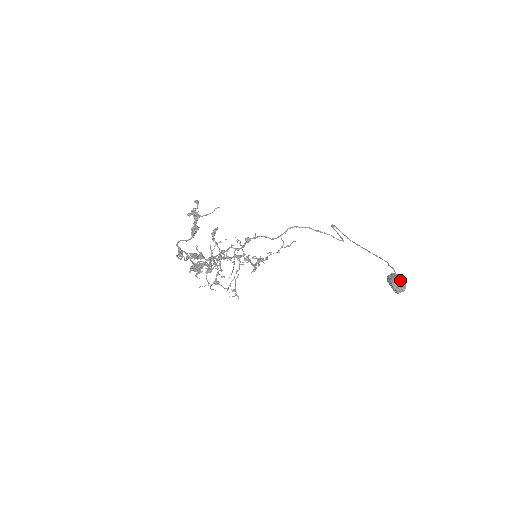
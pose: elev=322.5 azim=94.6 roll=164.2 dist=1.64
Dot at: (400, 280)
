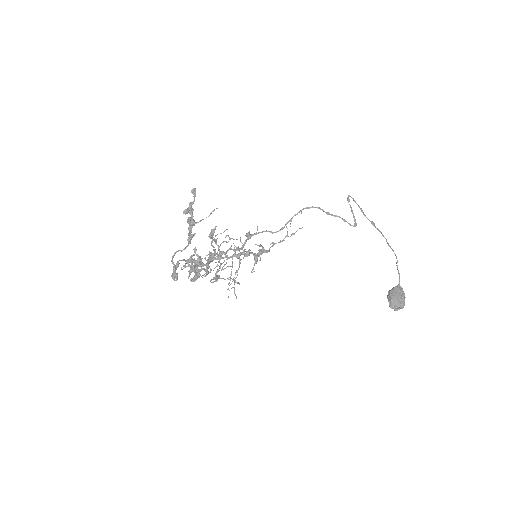
Dot at: (399, 301)
